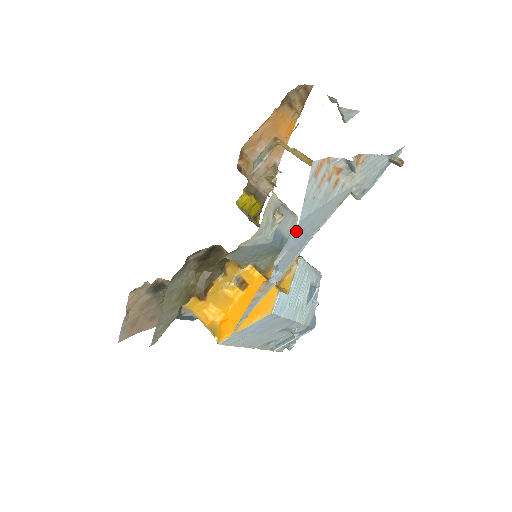
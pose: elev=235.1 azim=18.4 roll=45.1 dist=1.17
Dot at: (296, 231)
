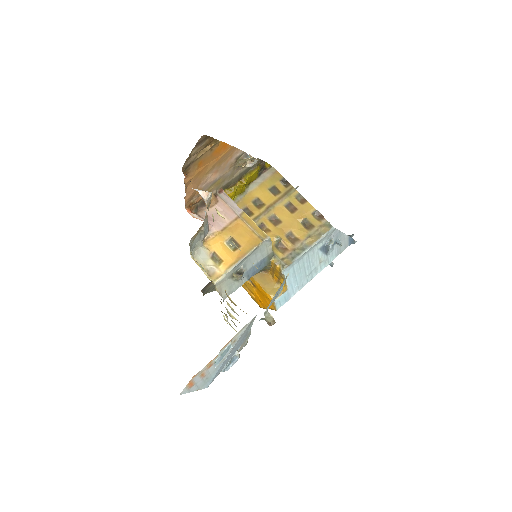
Dot at: (215, 377)
